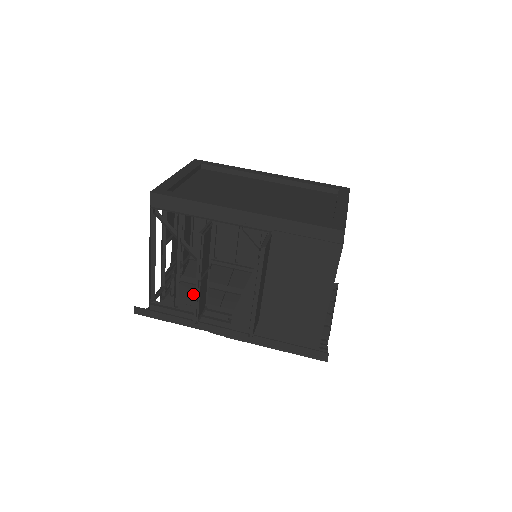
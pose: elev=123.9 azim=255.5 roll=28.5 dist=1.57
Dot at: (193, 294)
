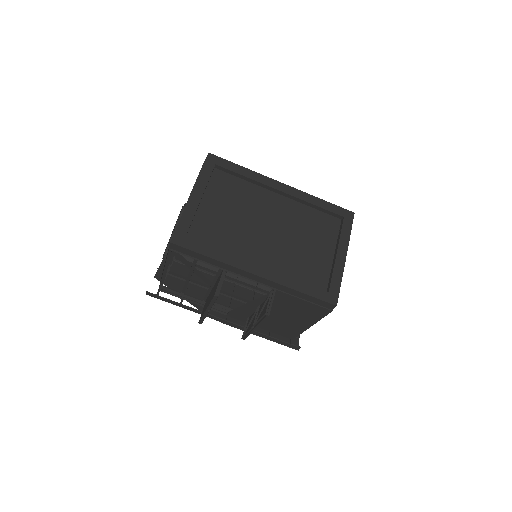
Dot at: occluded
